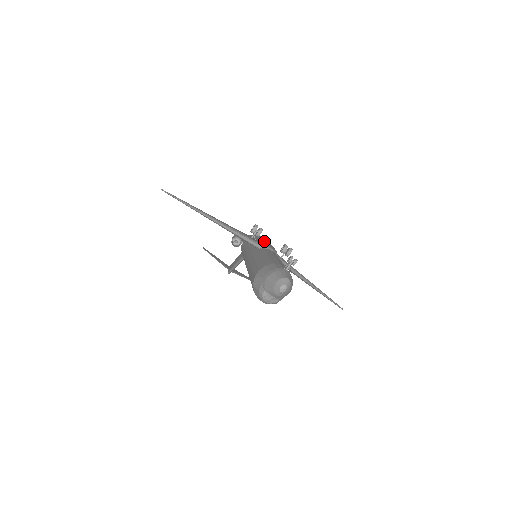
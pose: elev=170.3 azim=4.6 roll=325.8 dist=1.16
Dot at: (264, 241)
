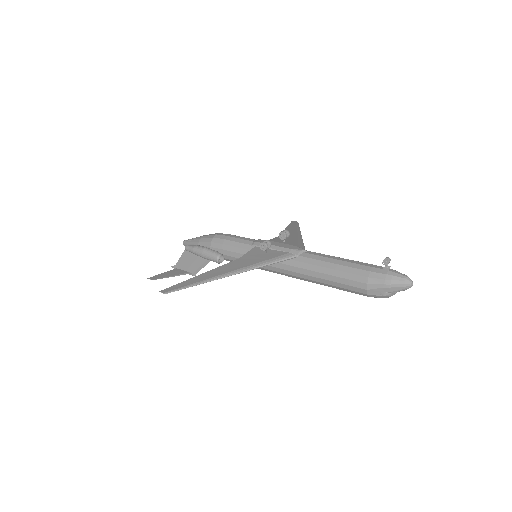
Dot at: (272, 246)
